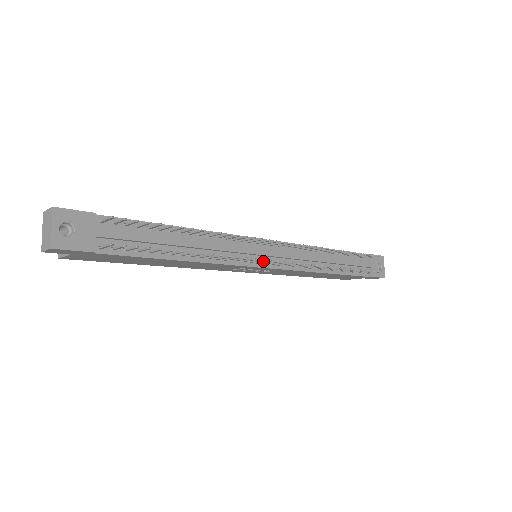
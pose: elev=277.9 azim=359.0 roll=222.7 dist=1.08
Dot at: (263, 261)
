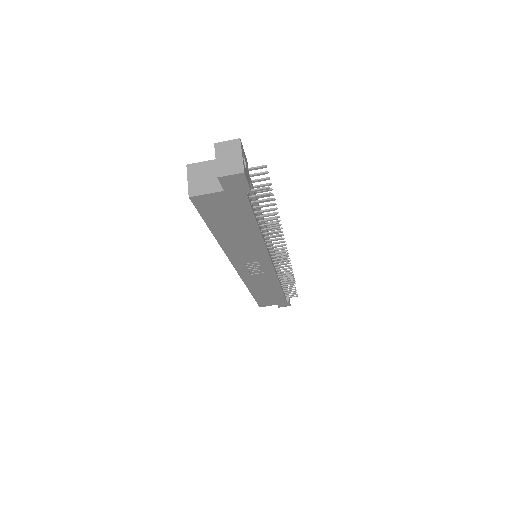
Dot at: (279, 255)
